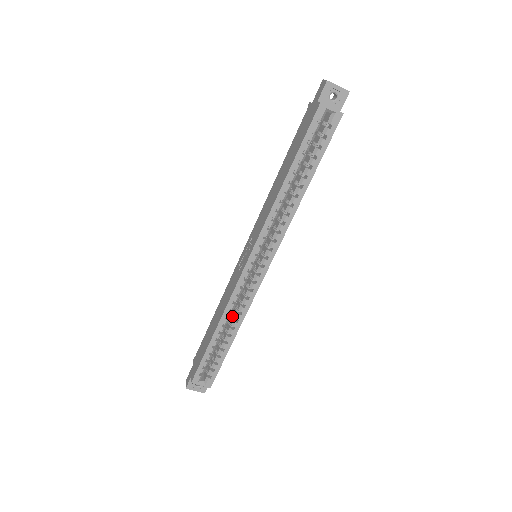
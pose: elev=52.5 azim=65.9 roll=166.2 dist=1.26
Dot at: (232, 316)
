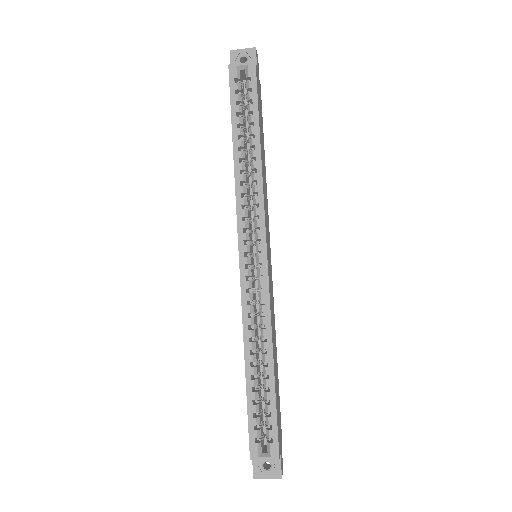
Dot at: (260, 339)
